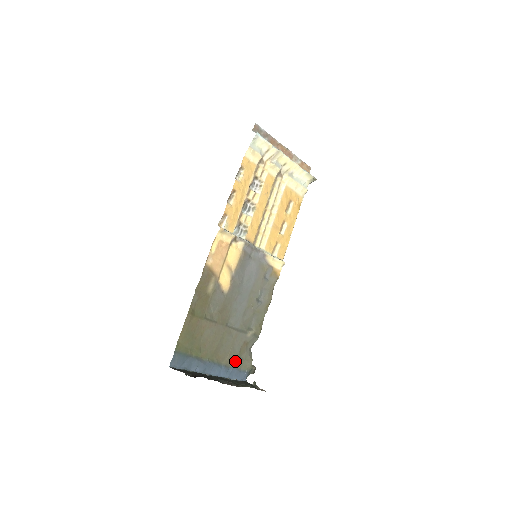
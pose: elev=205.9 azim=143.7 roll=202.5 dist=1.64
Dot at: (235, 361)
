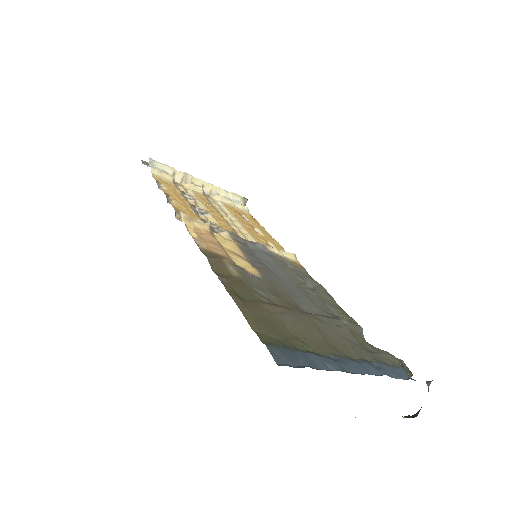
Dot at: (368, 355)
